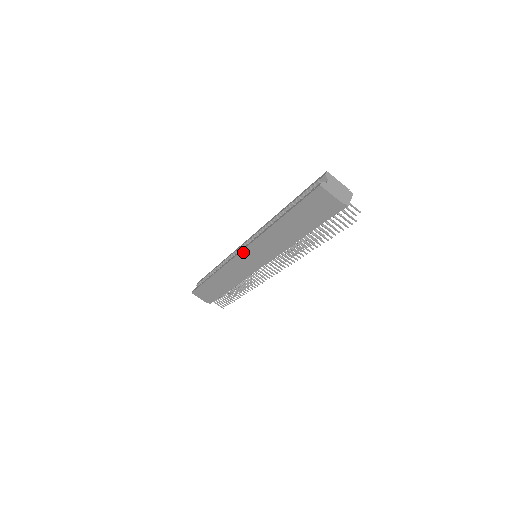
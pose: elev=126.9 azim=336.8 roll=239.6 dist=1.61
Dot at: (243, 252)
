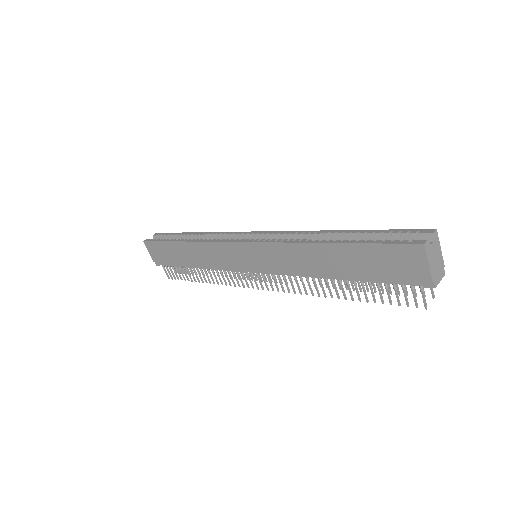
Dot at: (246, 244)
